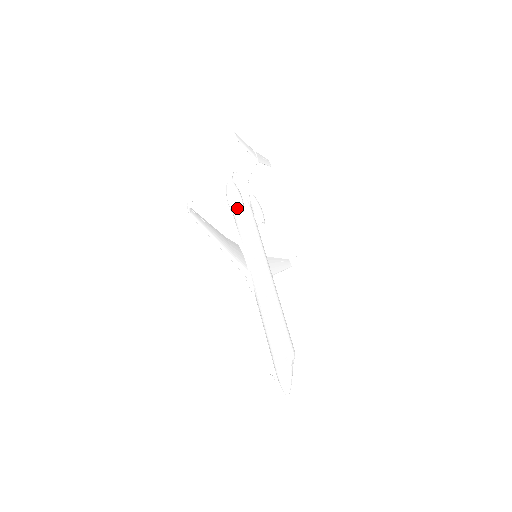
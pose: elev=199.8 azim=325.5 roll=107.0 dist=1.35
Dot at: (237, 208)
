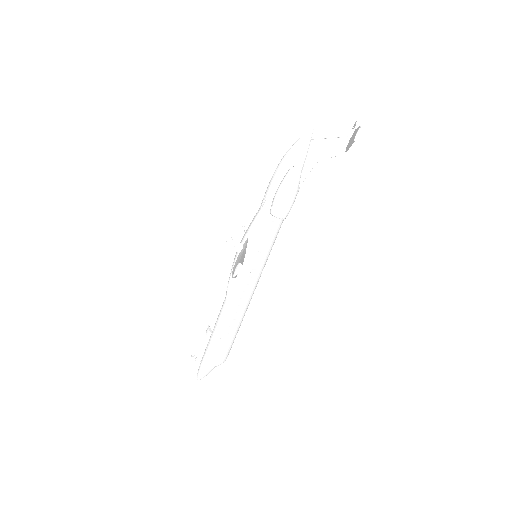
Dot at: (280, 218)
